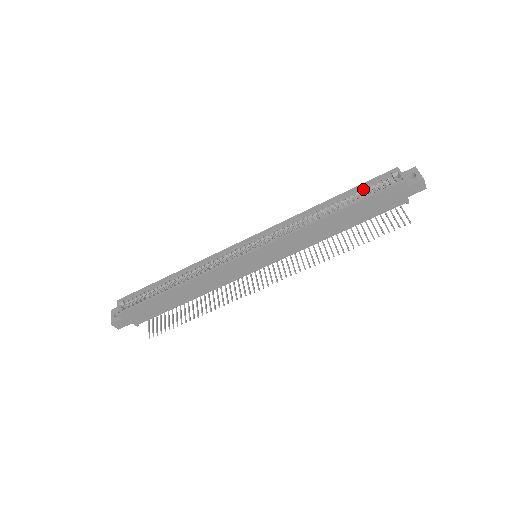
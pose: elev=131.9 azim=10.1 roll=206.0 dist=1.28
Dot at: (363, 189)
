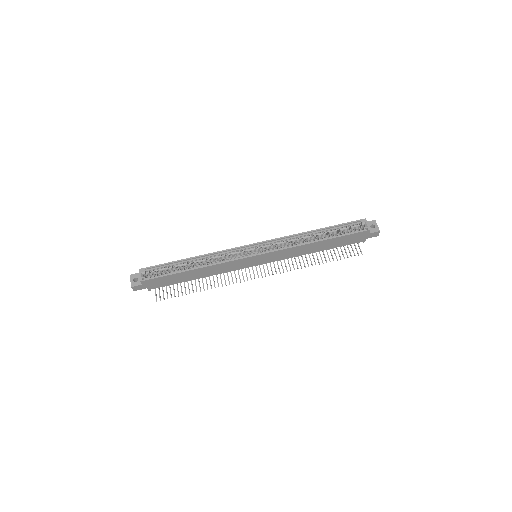
Dot at: (341, 227)
